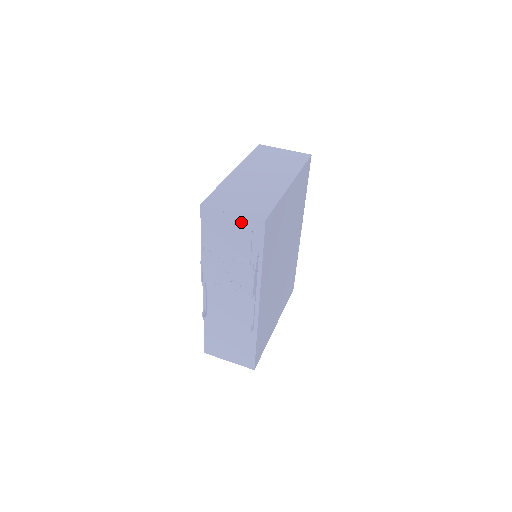
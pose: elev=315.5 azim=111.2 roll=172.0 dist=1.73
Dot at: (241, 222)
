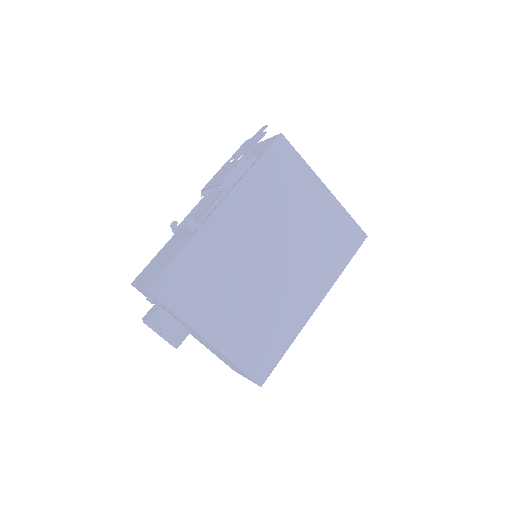
Dot at: (266, 143)
